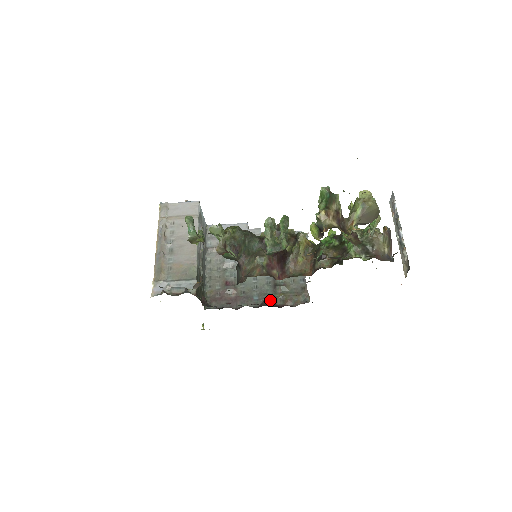
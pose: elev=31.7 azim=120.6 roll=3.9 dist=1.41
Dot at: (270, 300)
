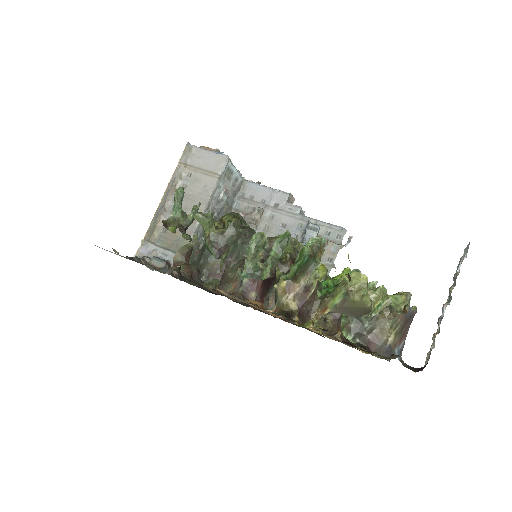
Dot at: occluded
